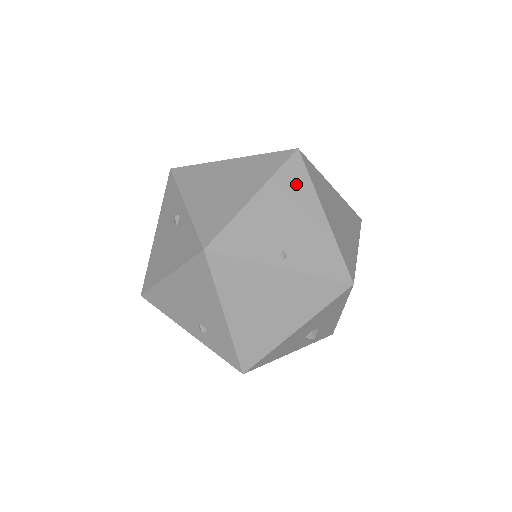
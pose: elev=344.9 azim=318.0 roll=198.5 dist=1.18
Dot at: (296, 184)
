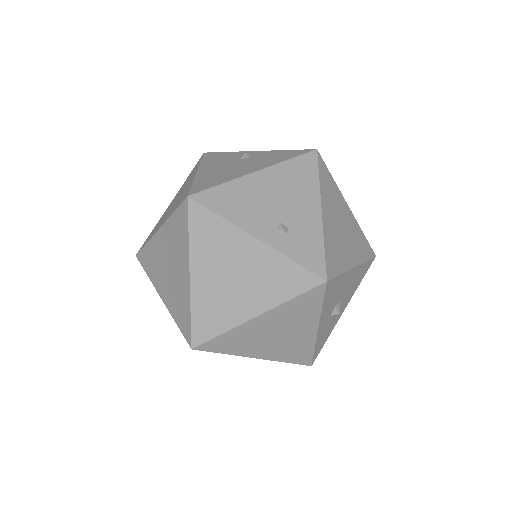
Dot at: occluded
